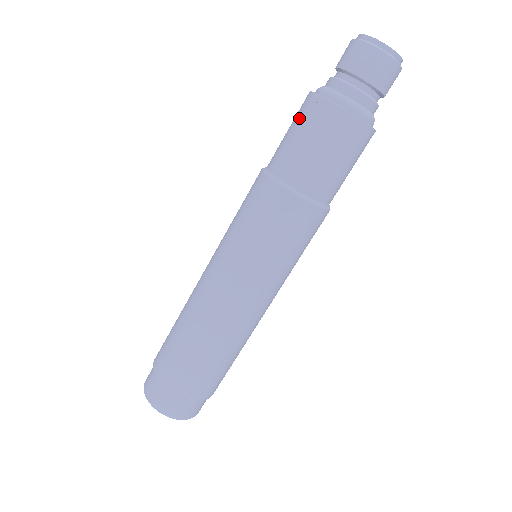
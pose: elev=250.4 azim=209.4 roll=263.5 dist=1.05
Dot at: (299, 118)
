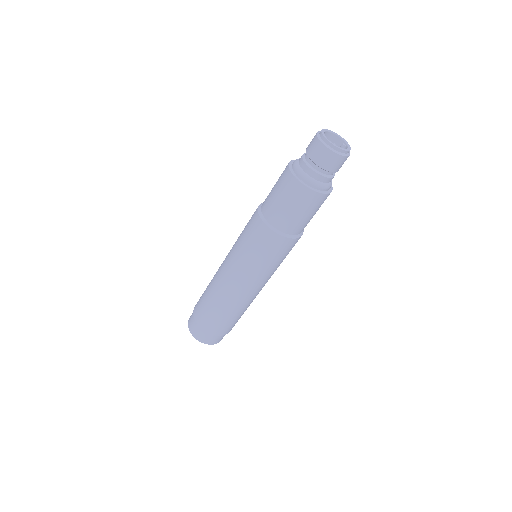
Dot at: (280, 177)
